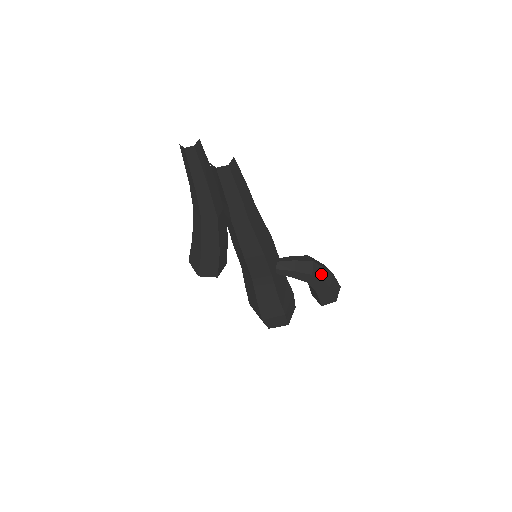
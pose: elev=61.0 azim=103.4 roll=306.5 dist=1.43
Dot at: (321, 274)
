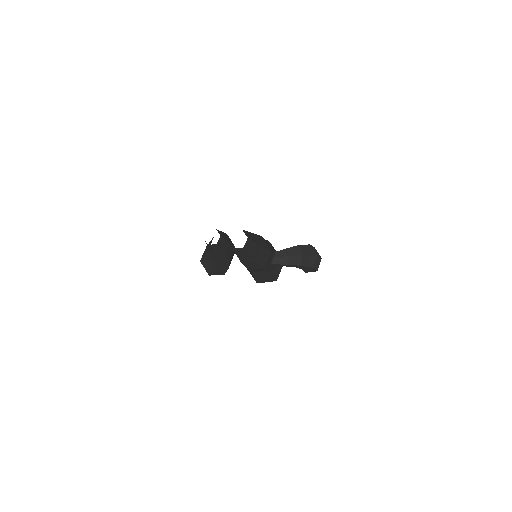
Dot at: (308, 261)
